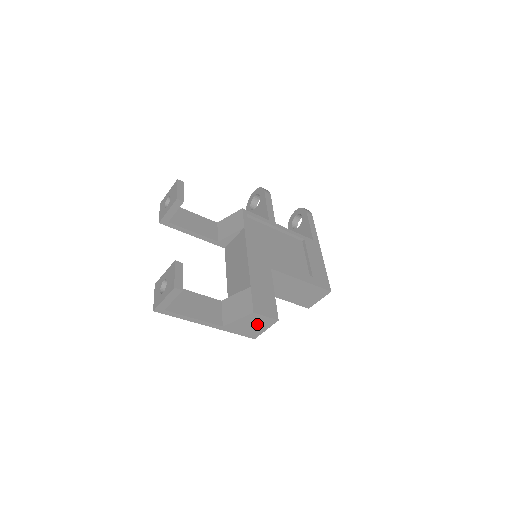
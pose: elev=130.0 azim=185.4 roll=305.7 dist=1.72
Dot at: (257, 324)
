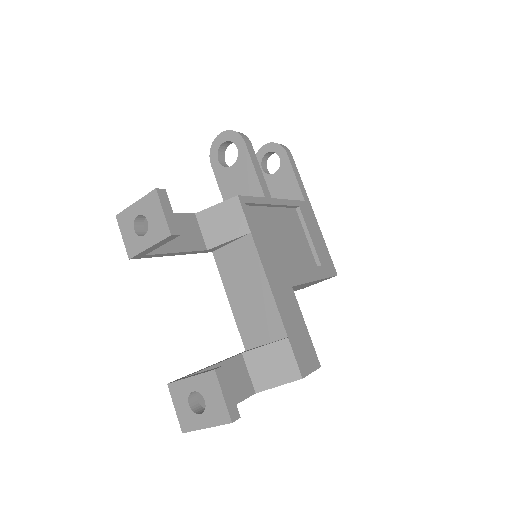
Dot at: occluded
